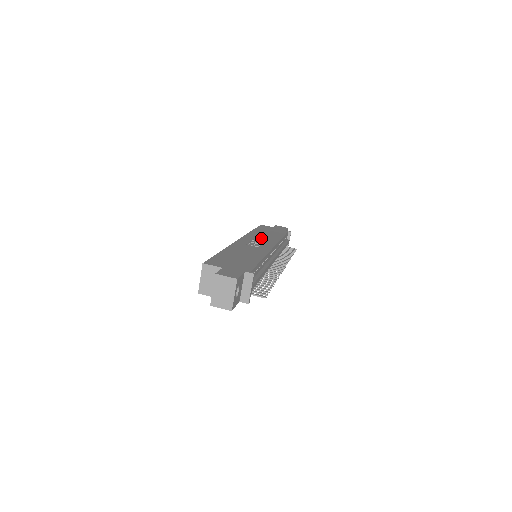
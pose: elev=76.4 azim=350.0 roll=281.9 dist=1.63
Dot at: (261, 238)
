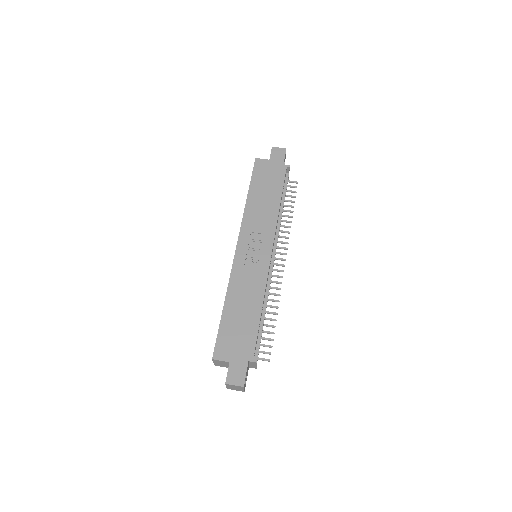
Dot at: (258, 226)
